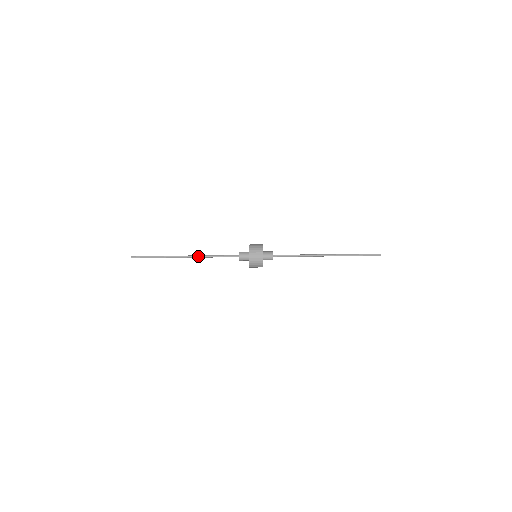
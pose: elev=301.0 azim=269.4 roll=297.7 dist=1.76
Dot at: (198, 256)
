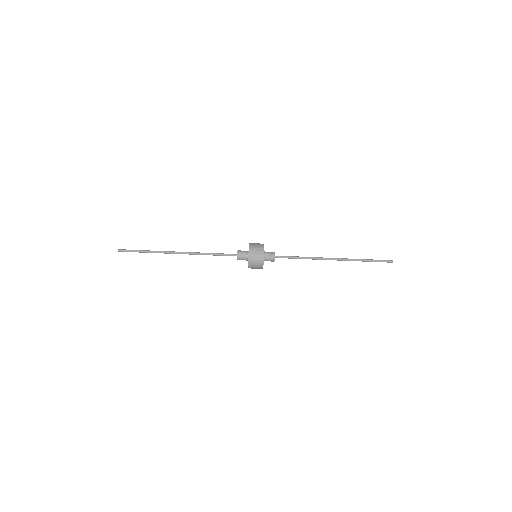
Dot at: (192, 254)
